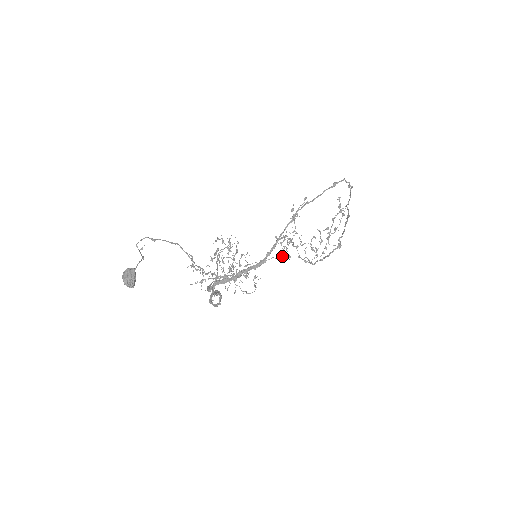
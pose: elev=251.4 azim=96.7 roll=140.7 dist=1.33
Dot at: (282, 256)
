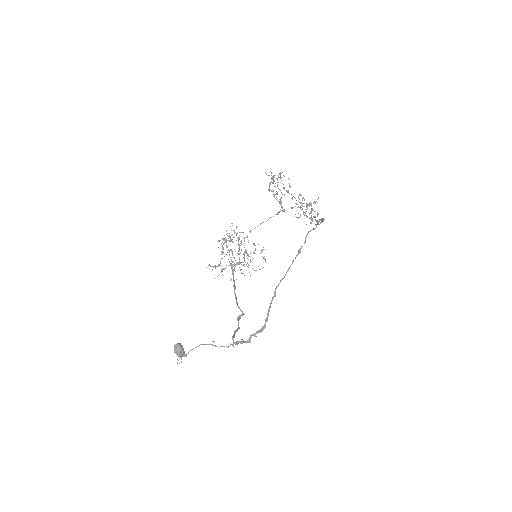
Dot at: (277, 214)
